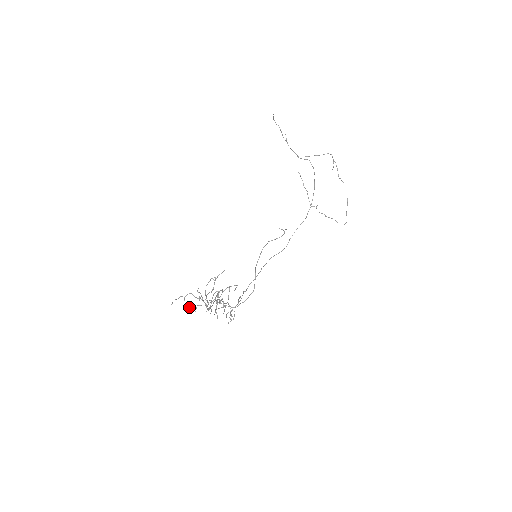
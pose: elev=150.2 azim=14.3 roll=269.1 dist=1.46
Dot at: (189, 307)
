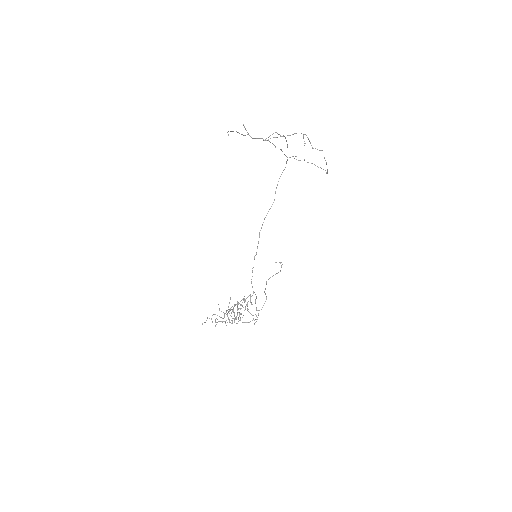
Dot at: (217, 319)
